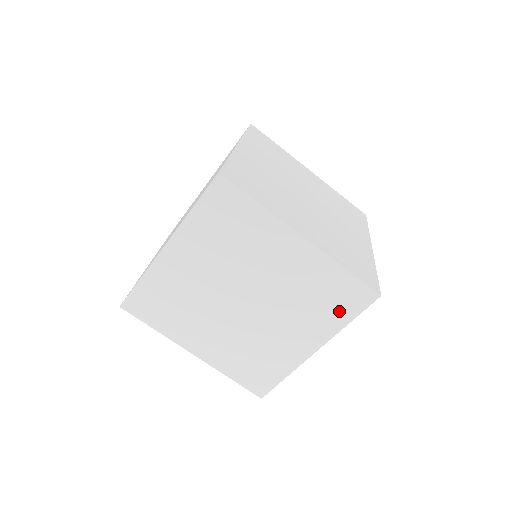
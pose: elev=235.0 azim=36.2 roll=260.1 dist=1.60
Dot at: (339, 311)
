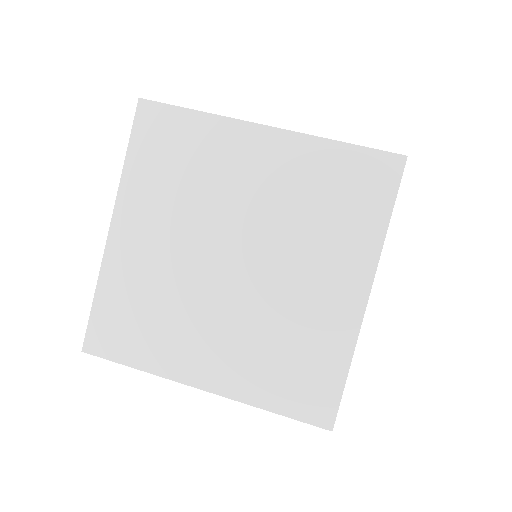
Dot at: (365, 209)
